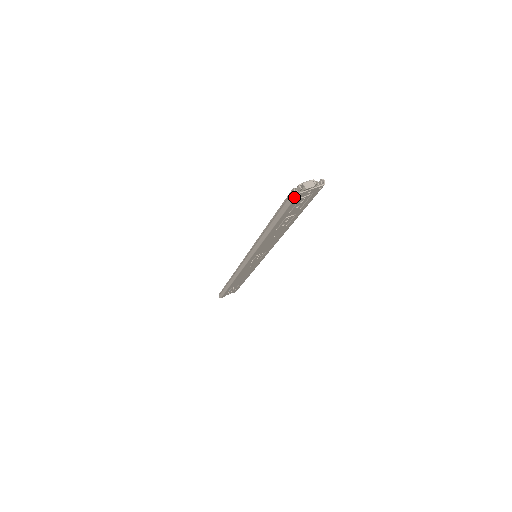
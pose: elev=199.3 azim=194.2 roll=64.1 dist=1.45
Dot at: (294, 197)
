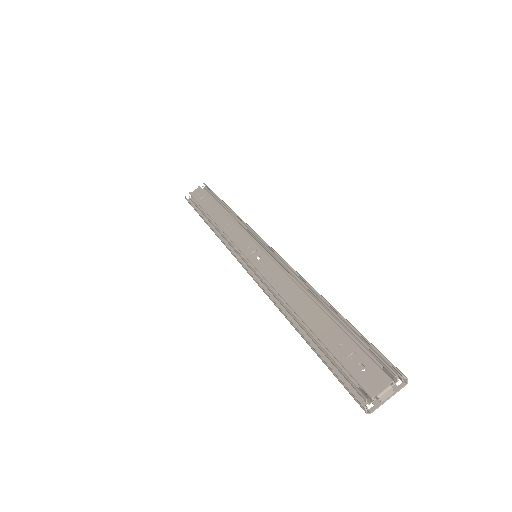
Dot at: (361, 405)
